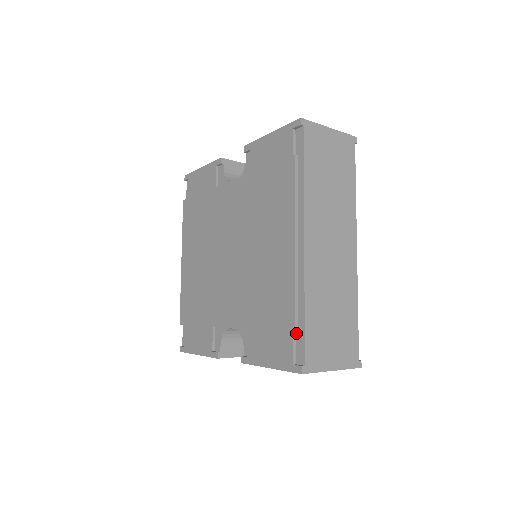
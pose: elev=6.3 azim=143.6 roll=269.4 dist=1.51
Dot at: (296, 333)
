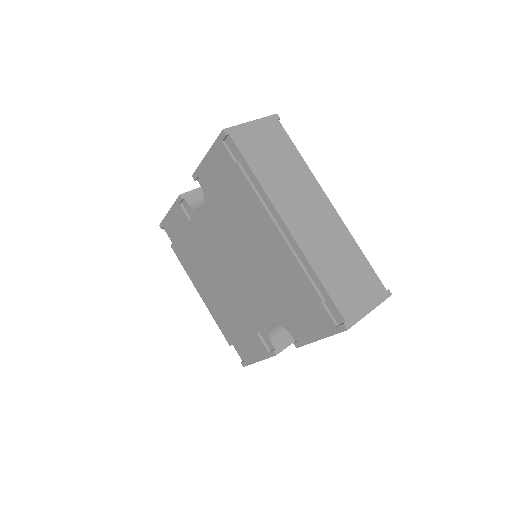
Dot at: (324, 301)
